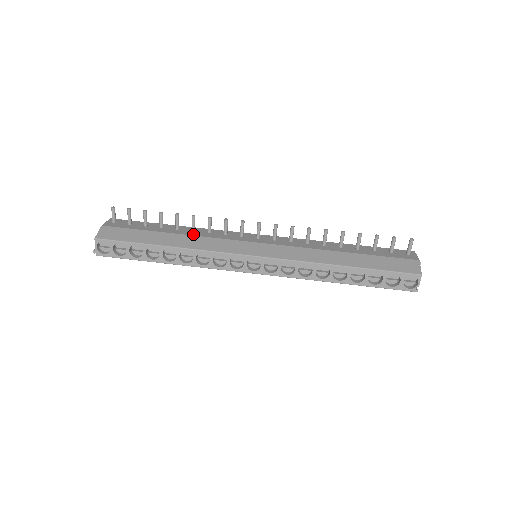
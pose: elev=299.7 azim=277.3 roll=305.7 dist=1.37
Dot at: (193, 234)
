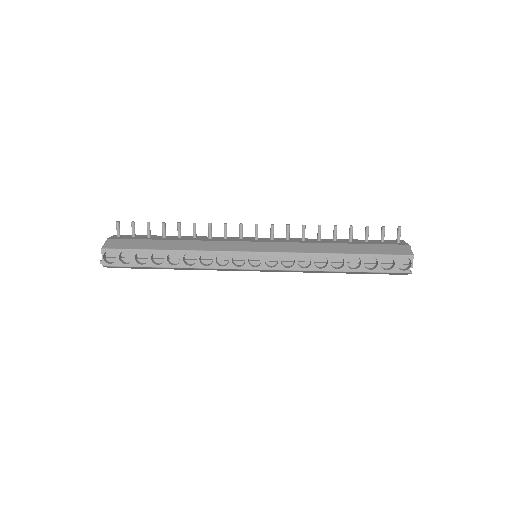
Dot at: (195, 239)
